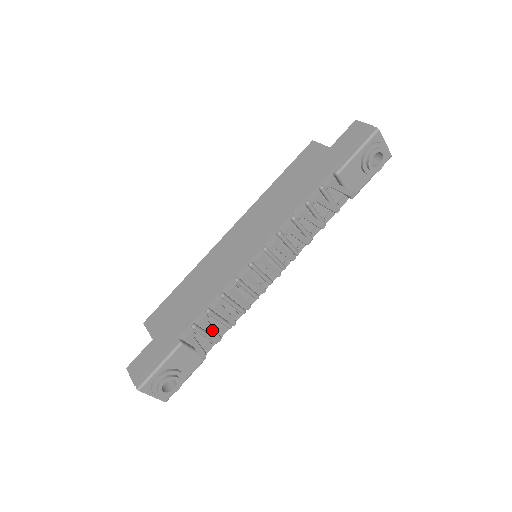
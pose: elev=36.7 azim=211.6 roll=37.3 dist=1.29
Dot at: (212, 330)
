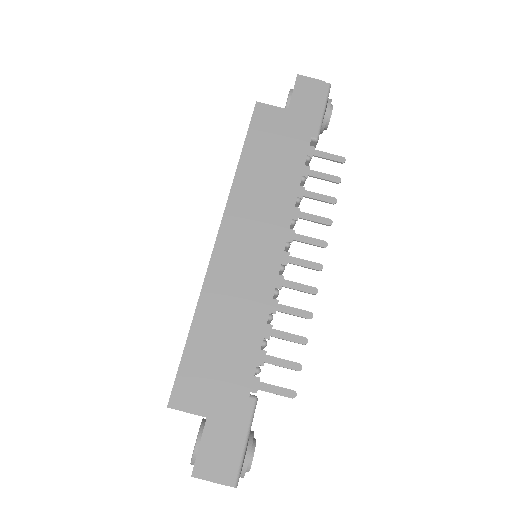
Dot at: (283, 362)
